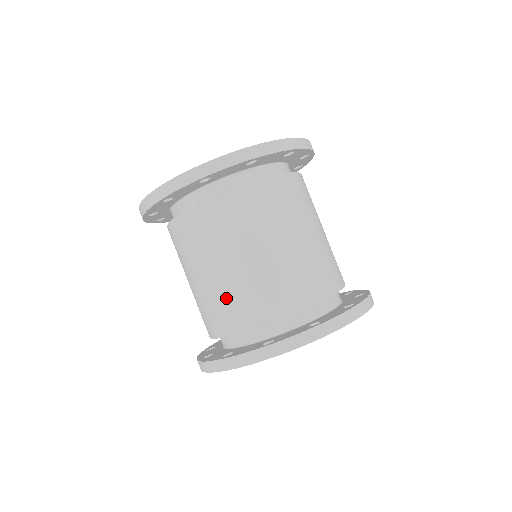
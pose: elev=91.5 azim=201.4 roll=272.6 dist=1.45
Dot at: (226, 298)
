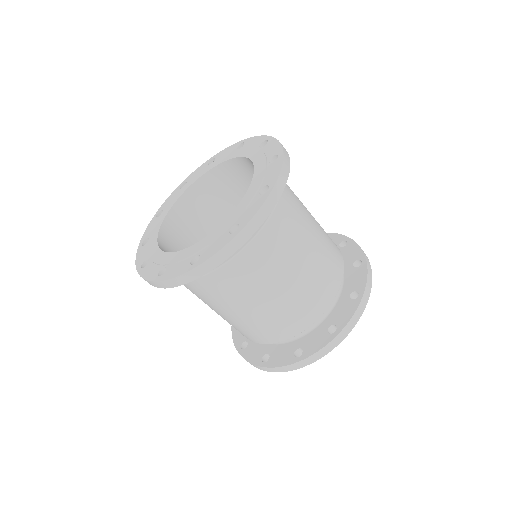
Dot at: (283, 316)
